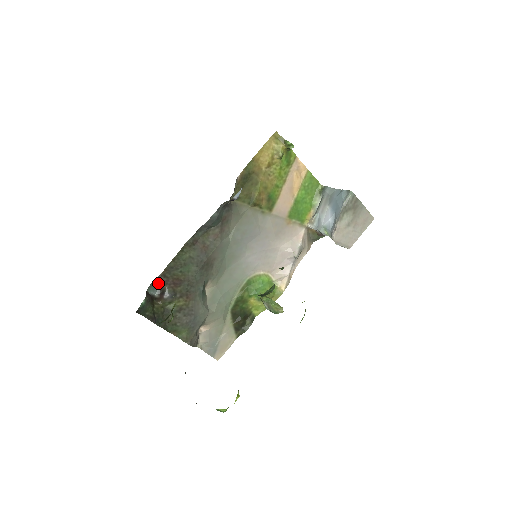
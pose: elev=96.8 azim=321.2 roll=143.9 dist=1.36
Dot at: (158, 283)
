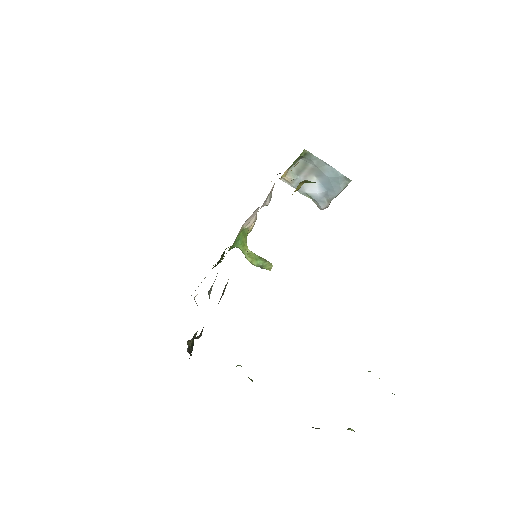
Dot at: occluded
